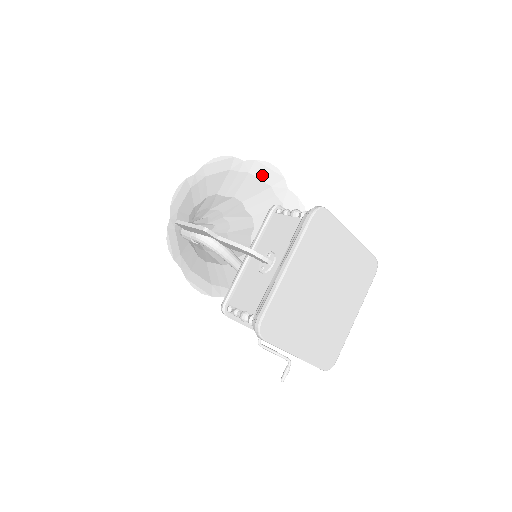
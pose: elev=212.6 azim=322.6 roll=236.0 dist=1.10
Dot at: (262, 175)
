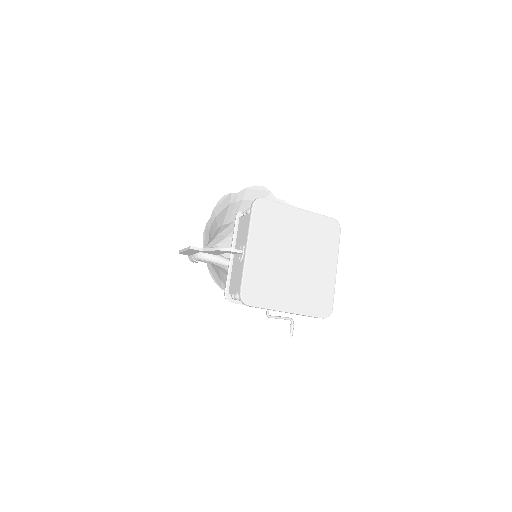
Dot at: (253, 197)
